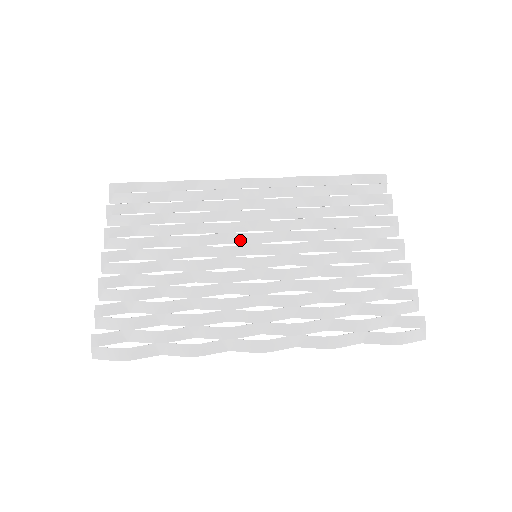
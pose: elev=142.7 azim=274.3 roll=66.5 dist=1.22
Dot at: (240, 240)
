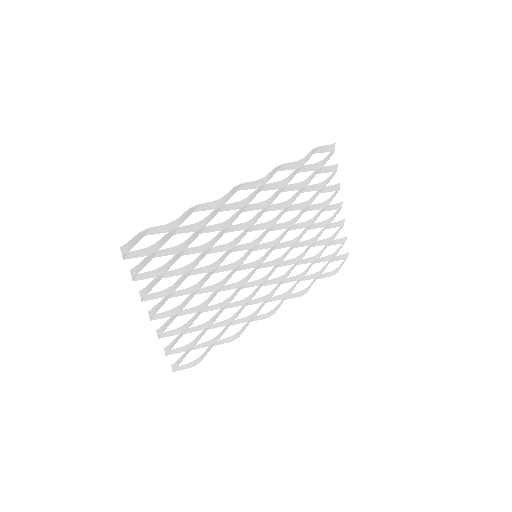
Dot at: (243, 248)
